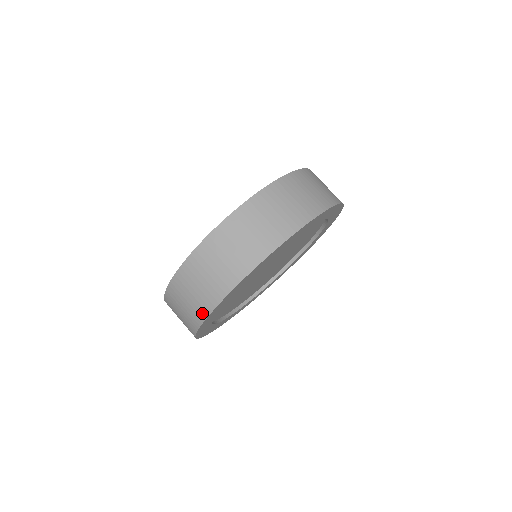
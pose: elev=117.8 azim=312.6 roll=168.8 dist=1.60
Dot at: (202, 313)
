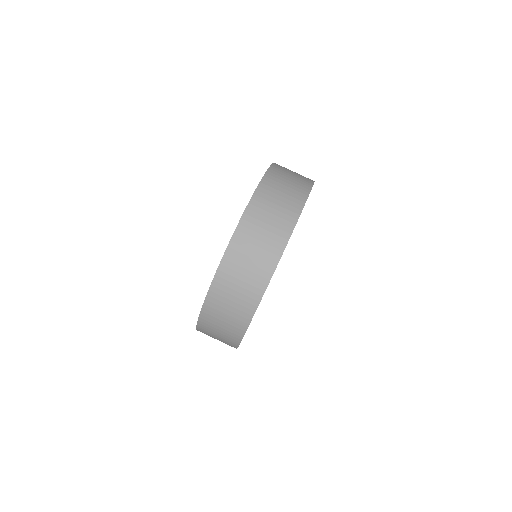
Dot at: occluded
